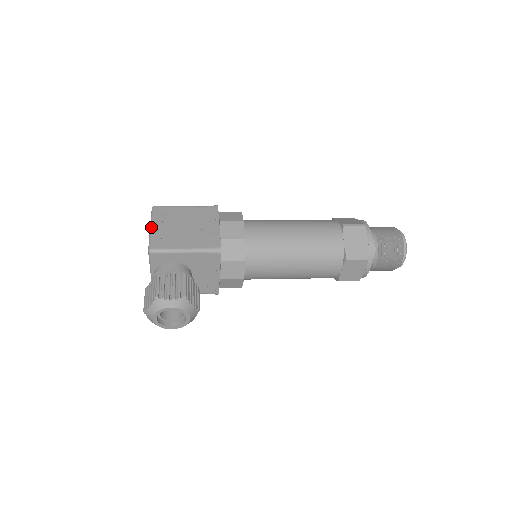
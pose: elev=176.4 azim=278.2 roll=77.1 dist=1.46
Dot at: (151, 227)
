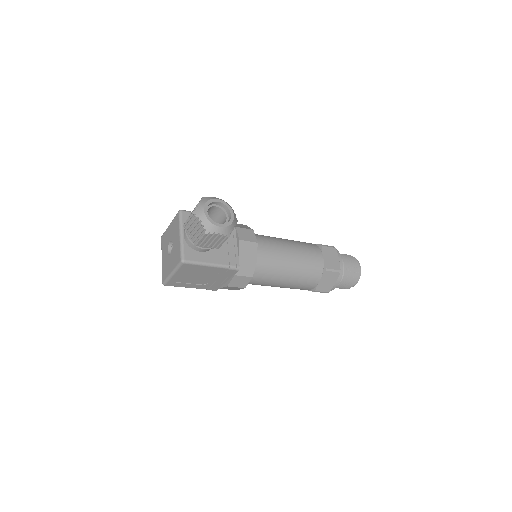
Dot at: (170, 223)
